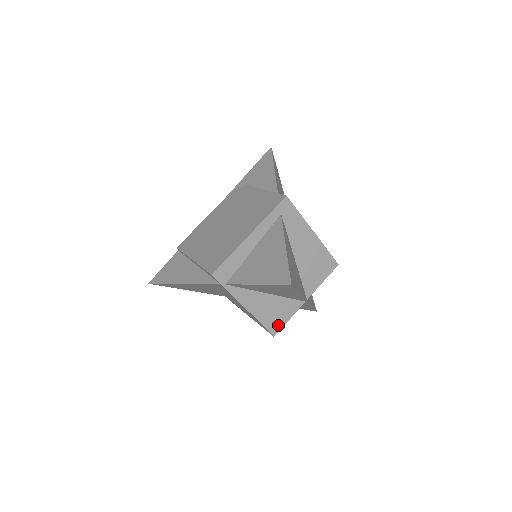
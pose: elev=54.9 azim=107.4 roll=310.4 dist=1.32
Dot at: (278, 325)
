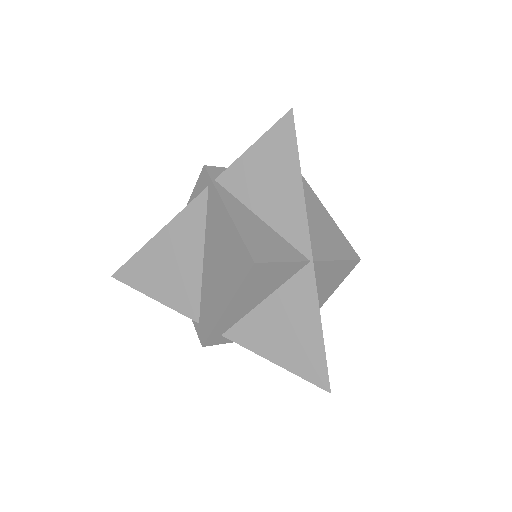
Dot at: (265, 256)
